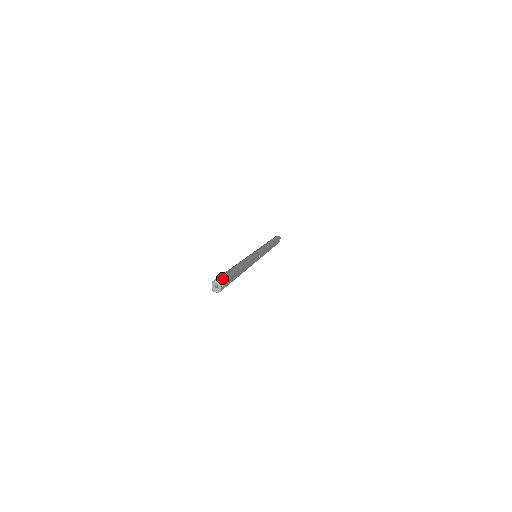
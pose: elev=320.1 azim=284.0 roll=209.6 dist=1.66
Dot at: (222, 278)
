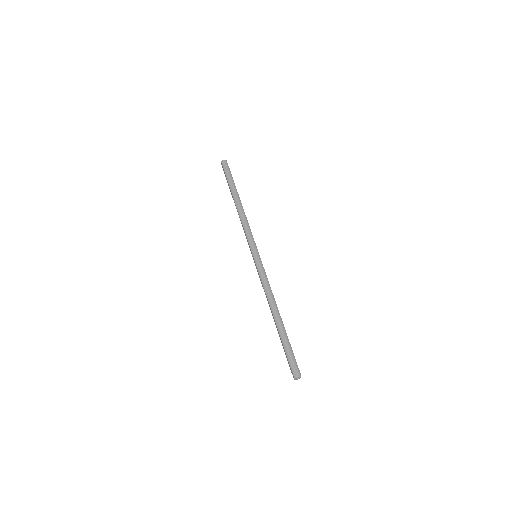
Dot at: (296, 368)
